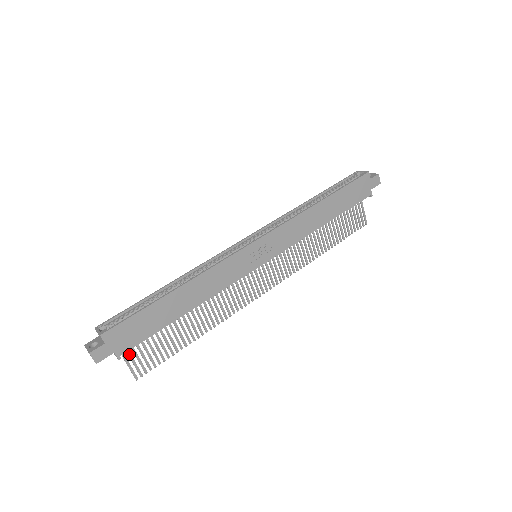
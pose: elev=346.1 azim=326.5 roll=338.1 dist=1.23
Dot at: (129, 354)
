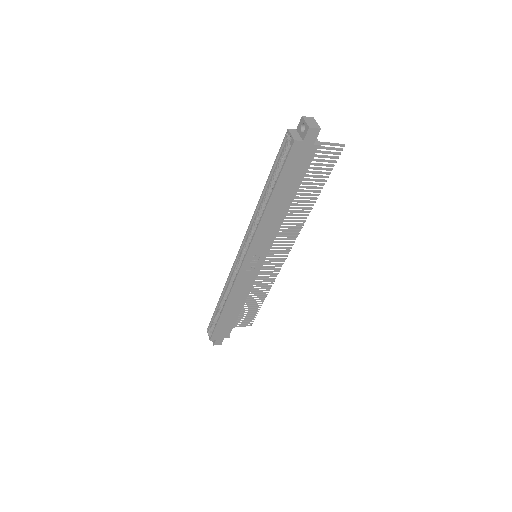
Dot at: (235, 325)
